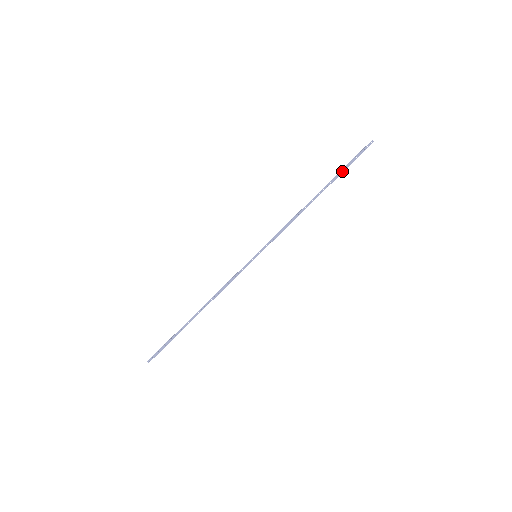
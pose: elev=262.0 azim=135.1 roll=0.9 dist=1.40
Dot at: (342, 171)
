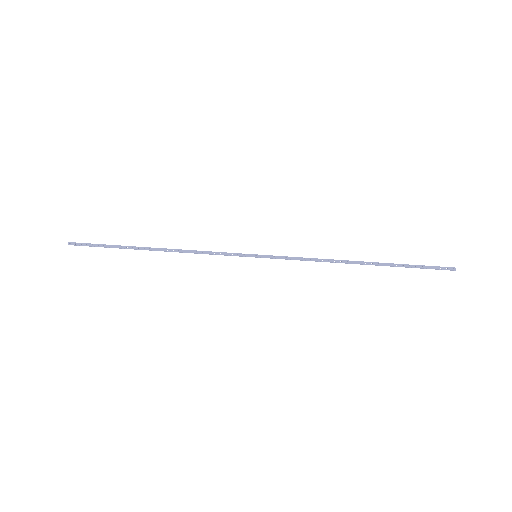
Dot at: (404, 265)
